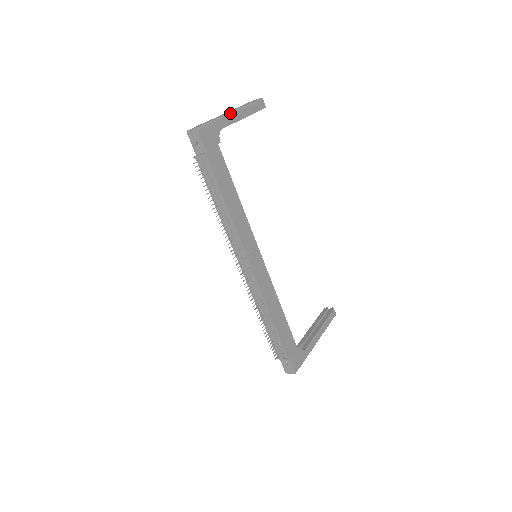
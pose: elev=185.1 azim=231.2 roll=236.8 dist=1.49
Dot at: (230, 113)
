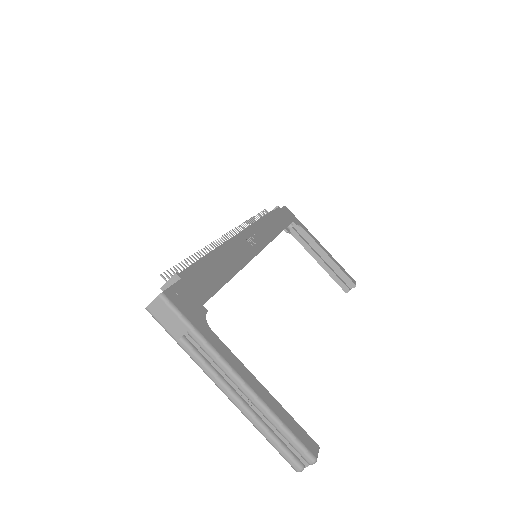
Dot at: (318, 241)
